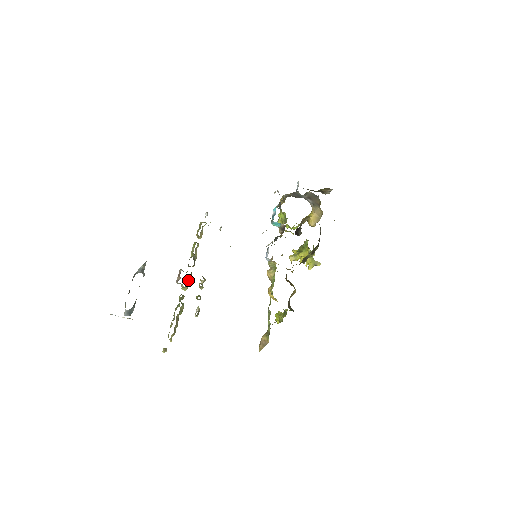
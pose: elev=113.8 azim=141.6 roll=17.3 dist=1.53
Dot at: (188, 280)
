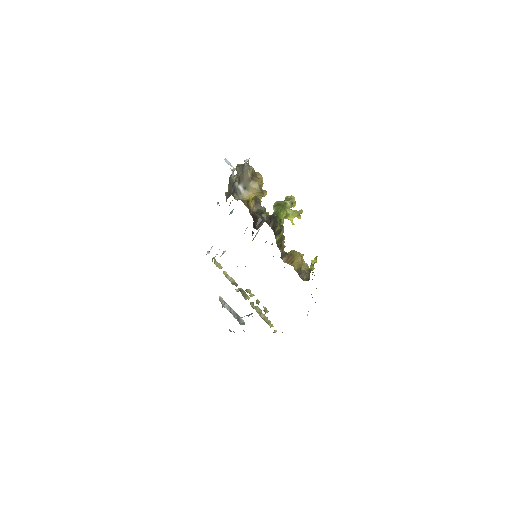
Dot at: (244, 295)
